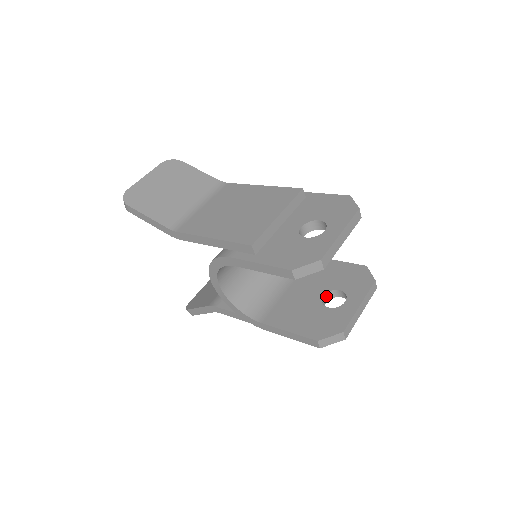
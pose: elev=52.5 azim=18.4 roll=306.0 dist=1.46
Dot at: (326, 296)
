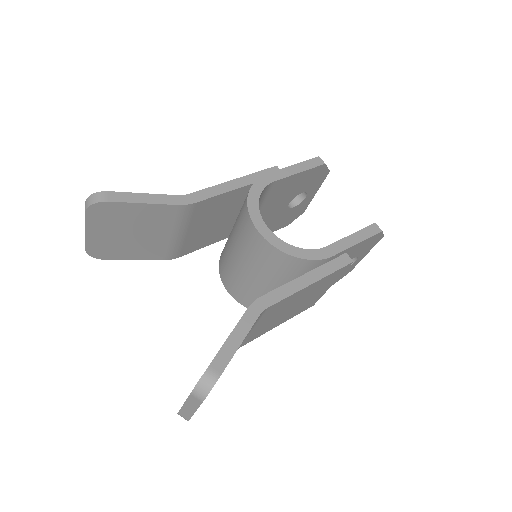
Dot at: occluded
